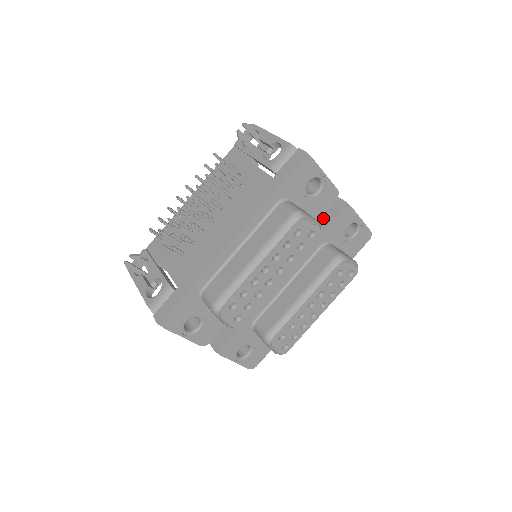
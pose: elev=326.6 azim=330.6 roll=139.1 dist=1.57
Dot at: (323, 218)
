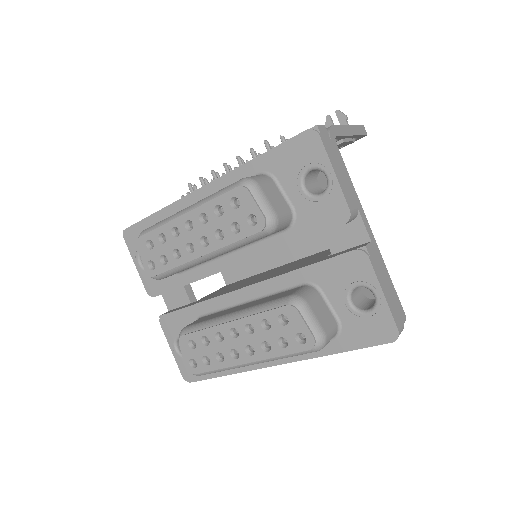
Dot at: (334, 254)
